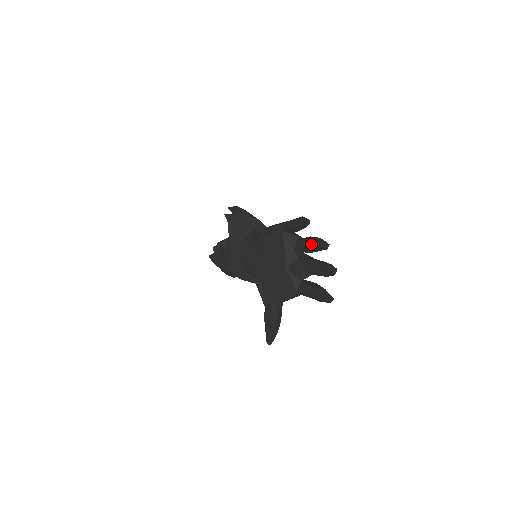
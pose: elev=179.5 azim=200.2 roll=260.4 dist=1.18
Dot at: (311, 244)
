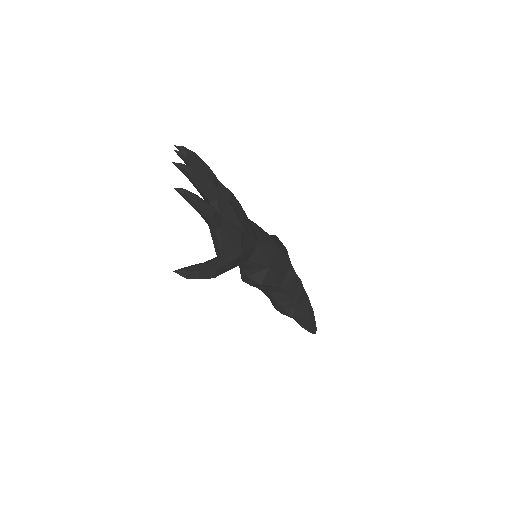
Dot at: occluded
